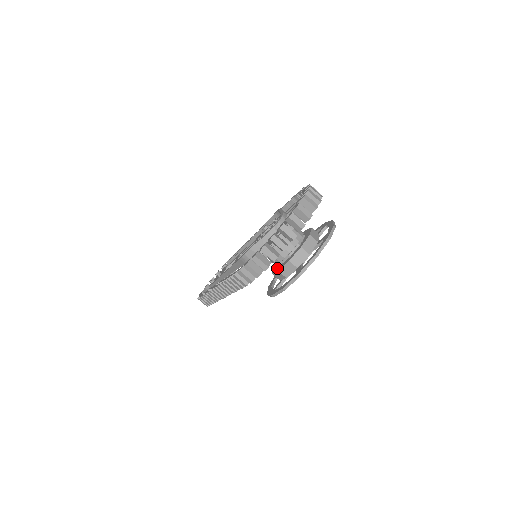
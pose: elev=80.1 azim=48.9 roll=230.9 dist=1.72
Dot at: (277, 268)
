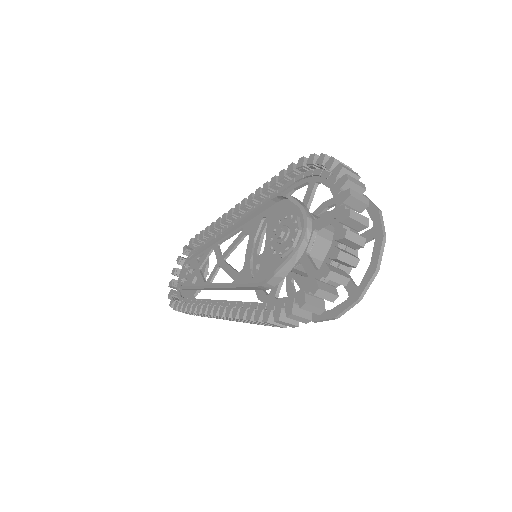
Dot at: occluded
